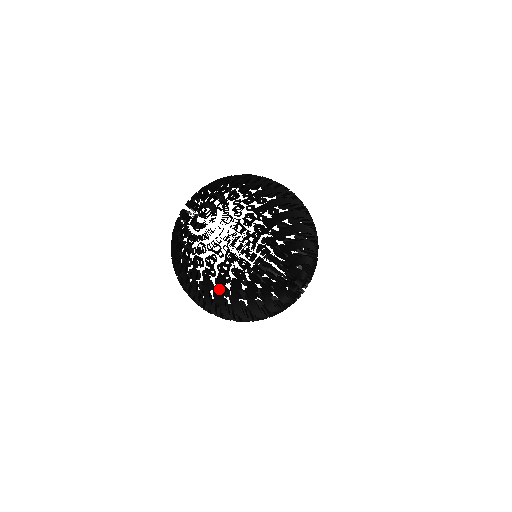
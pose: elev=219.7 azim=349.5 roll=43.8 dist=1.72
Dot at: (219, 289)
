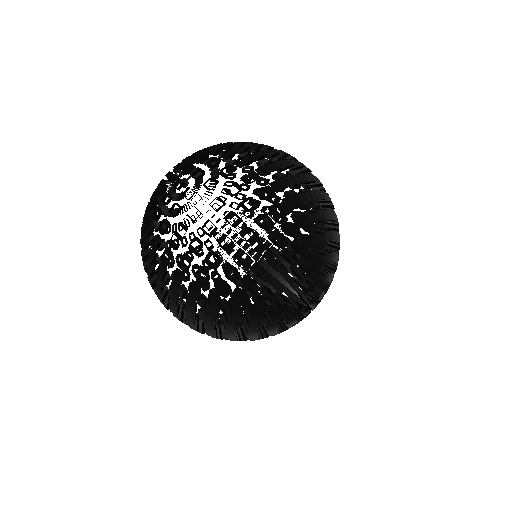
Dot at: (208, 329)
